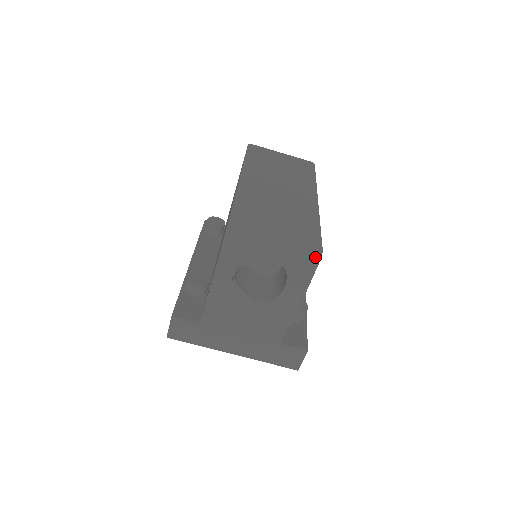
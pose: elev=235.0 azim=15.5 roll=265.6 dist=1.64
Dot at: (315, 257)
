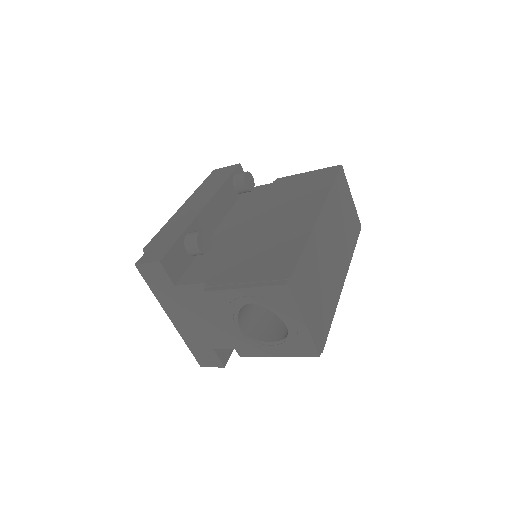
Dot at: (315, 353)
